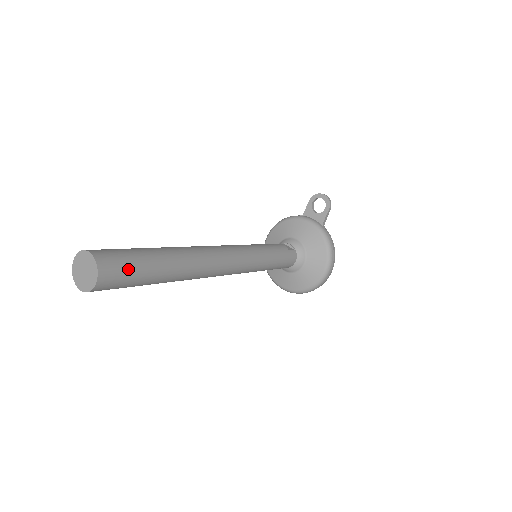
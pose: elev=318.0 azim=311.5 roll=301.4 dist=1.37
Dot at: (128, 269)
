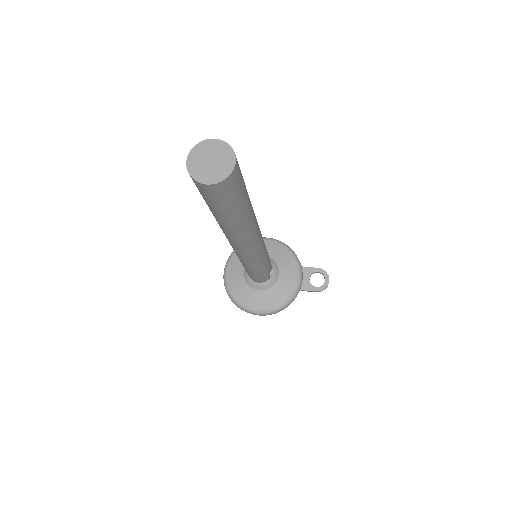
Dot at: (227, 199)
